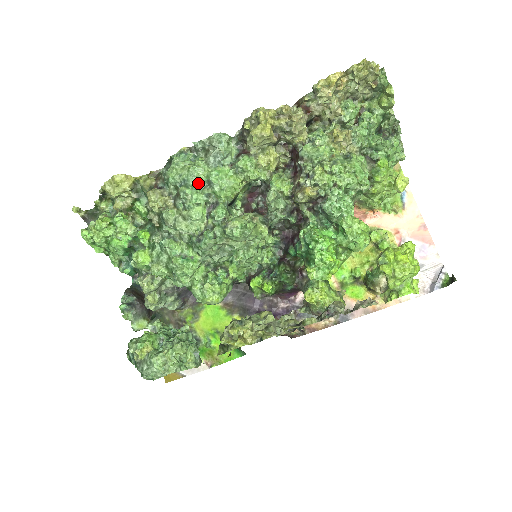
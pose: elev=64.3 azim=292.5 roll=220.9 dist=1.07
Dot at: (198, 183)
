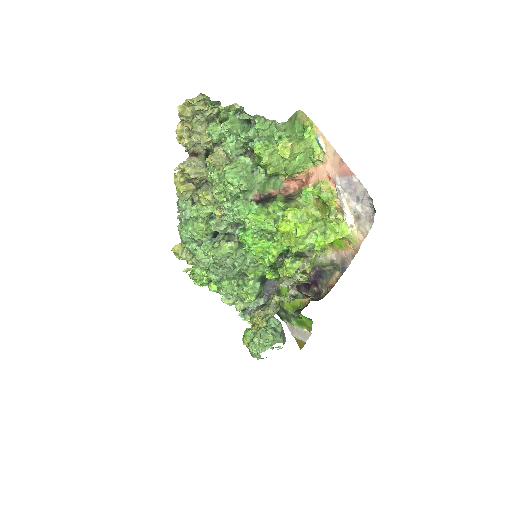
Dot at: (186, 238)
